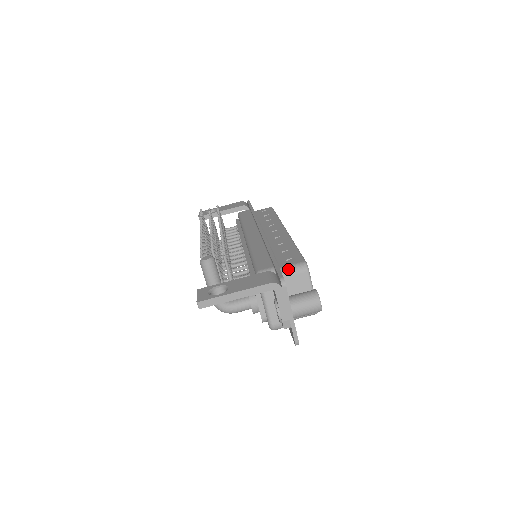
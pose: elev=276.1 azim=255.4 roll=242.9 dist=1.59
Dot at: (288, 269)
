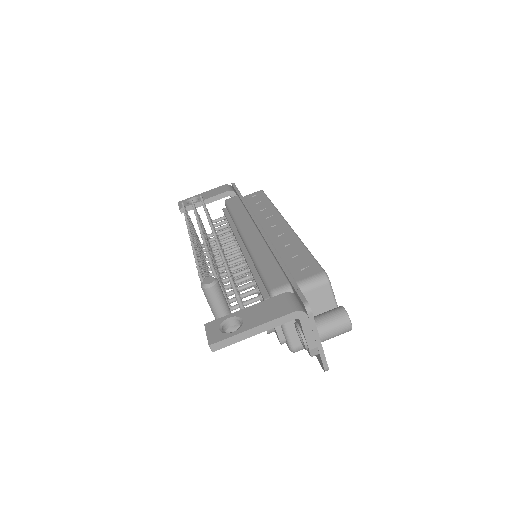
Dot at: (306, 284)
